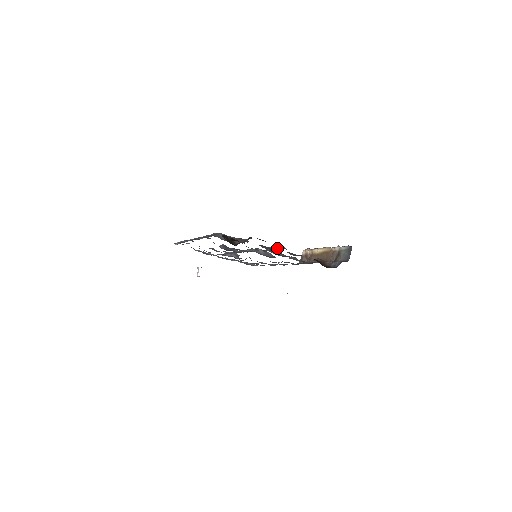
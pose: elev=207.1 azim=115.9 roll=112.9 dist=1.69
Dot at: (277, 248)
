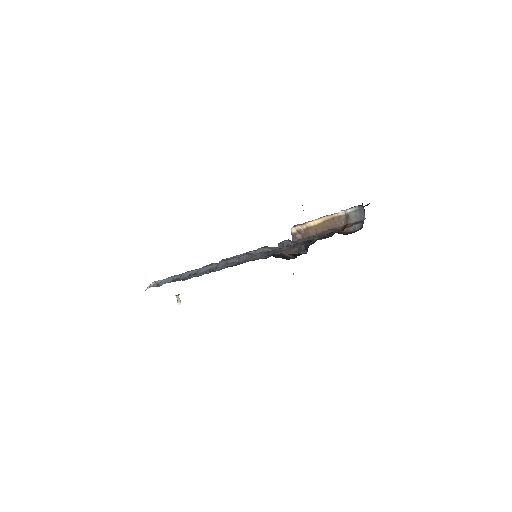
Dot at: occluded
